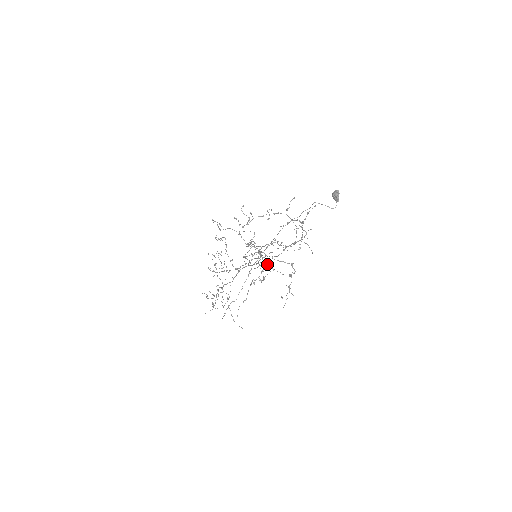
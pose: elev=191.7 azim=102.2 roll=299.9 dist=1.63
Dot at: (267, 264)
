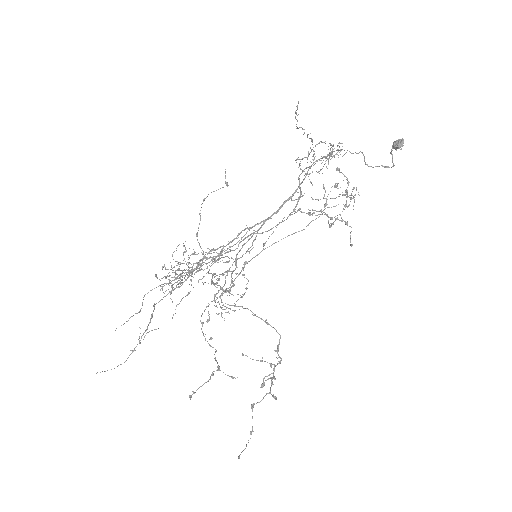
Dot at: occluded
